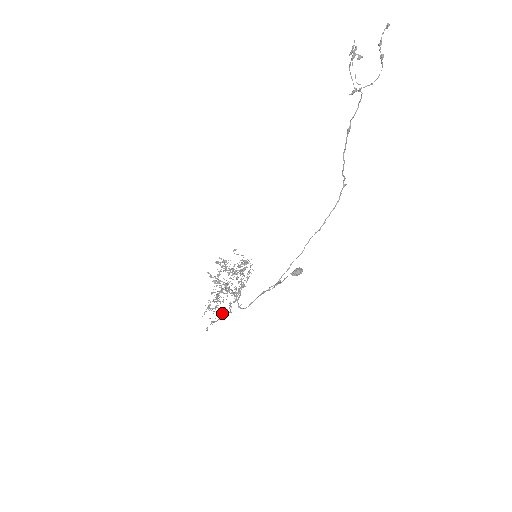
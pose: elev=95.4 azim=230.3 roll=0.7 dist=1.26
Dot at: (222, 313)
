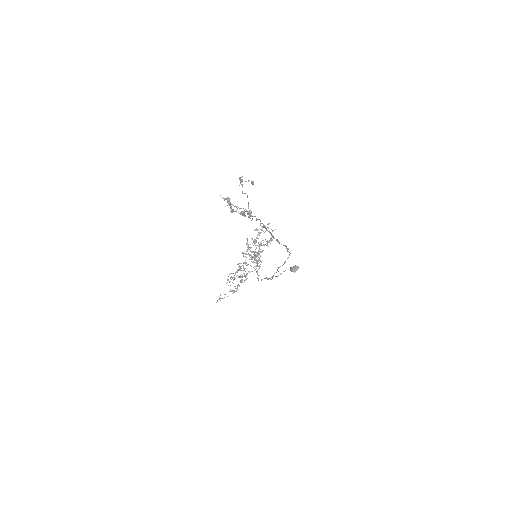
Dot at: occluded
